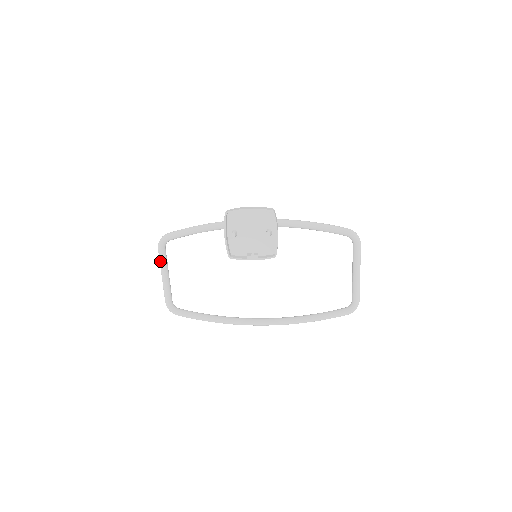
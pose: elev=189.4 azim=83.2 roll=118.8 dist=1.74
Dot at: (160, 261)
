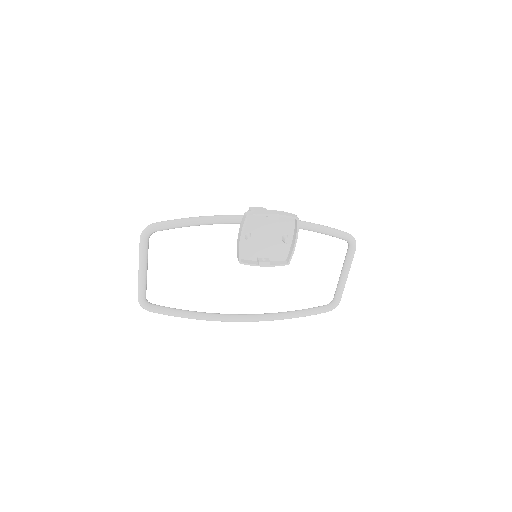
Dot at: (141, 254)
